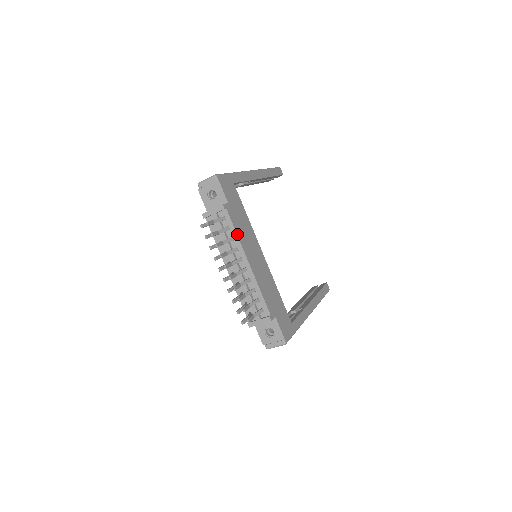
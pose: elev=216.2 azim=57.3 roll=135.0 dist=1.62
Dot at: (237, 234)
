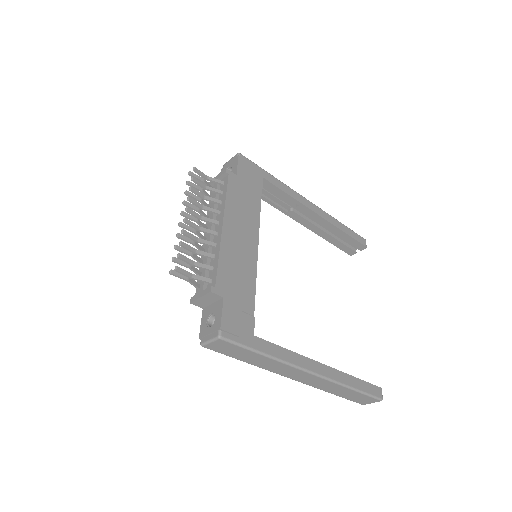
Dot at: (226, 198)
